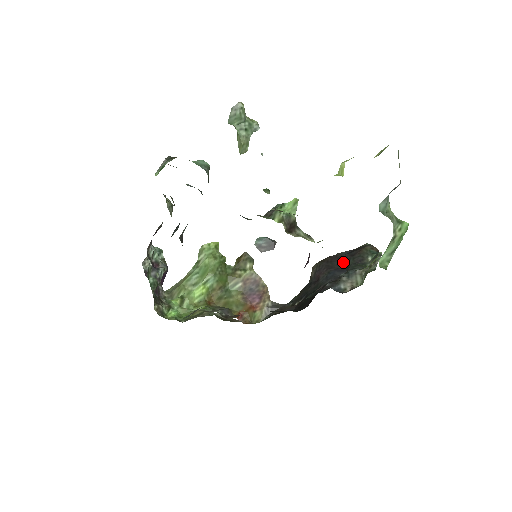
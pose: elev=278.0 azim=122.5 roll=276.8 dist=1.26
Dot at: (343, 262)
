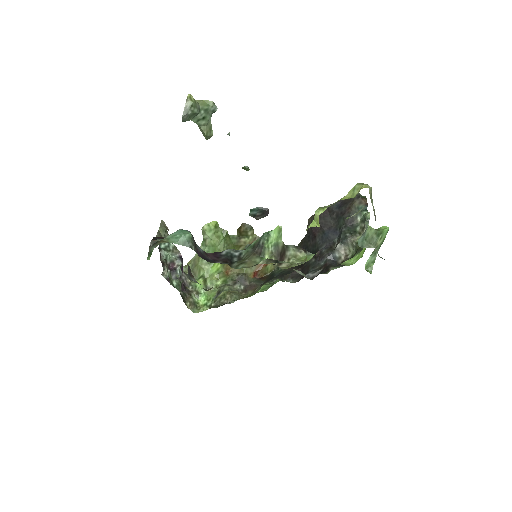
Dot at: (335, 219)
